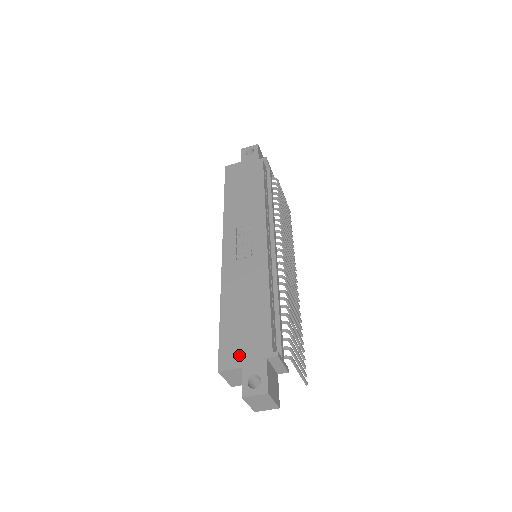
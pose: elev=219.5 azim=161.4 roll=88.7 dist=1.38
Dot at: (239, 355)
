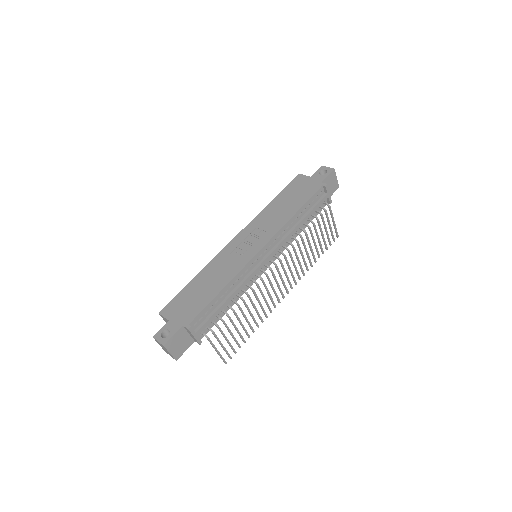
Dot at: (175, 312)
